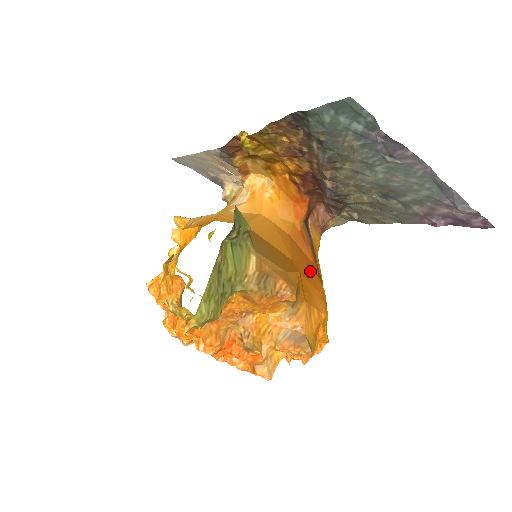
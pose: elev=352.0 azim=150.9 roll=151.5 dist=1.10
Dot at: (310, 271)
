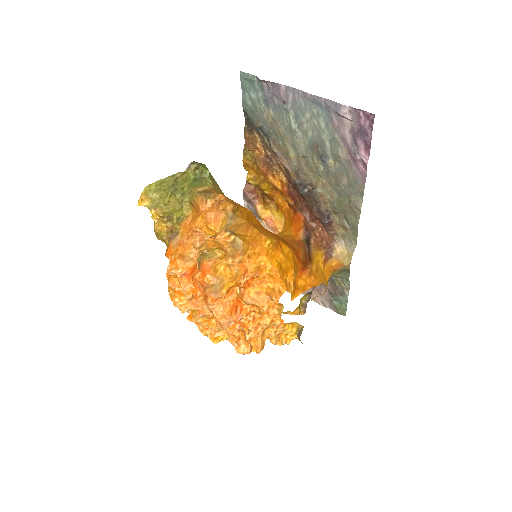
Dot at: occluded
